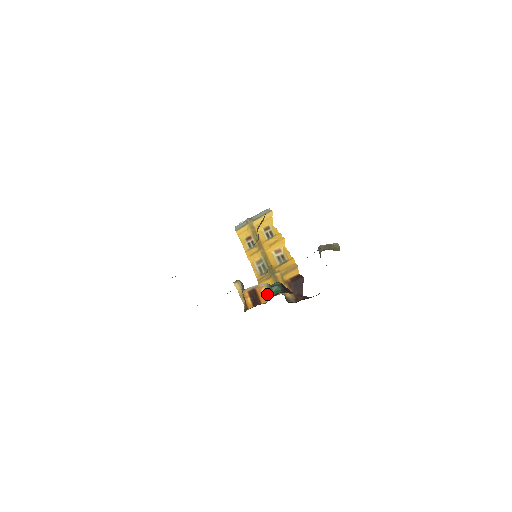
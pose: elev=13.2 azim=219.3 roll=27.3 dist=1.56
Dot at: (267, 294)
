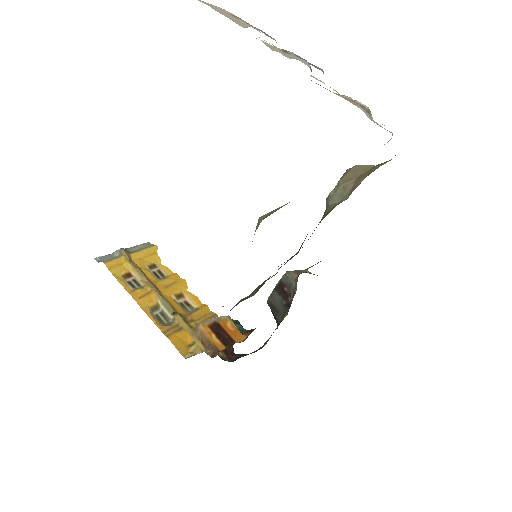
Dot at: (237, 330)
